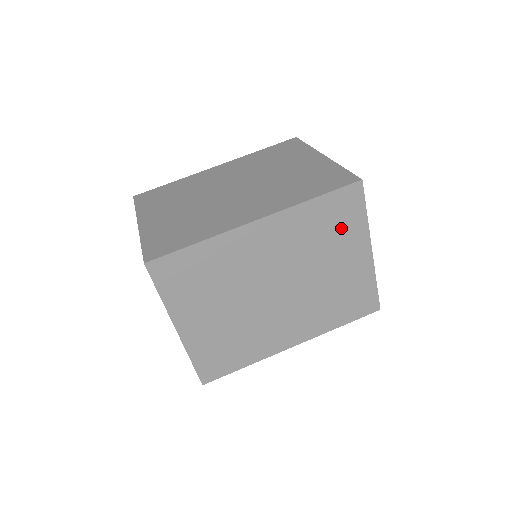
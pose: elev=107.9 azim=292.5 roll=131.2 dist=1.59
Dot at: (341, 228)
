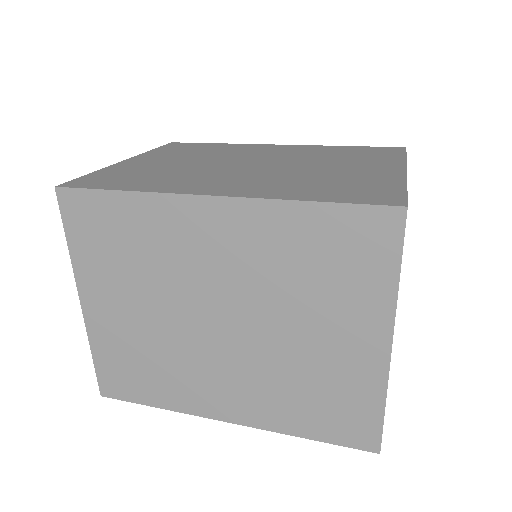
Dot at: (366, 157)
